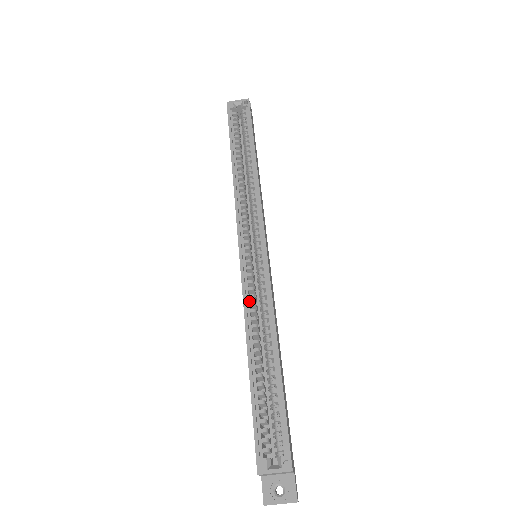
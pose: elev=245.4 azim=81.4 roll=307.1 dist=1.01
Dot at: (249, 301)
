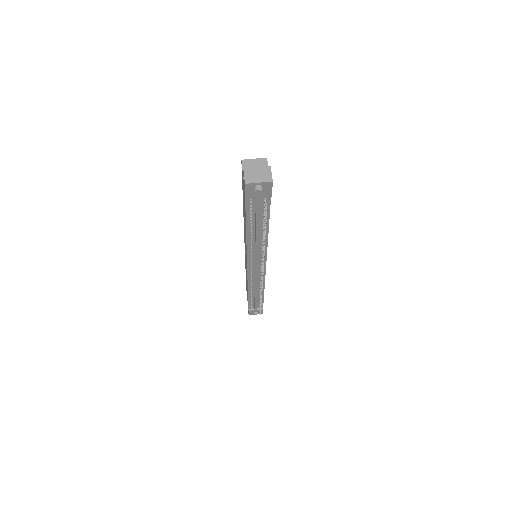
Dot at: occluded
